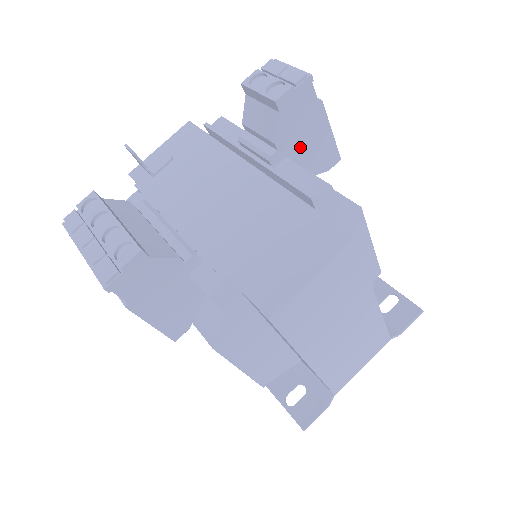
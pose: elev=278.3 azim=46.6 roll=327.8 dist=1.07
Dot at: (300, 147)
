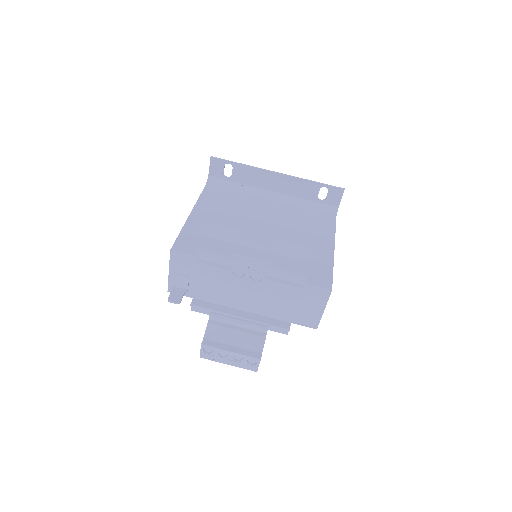
Dot at: occluded
